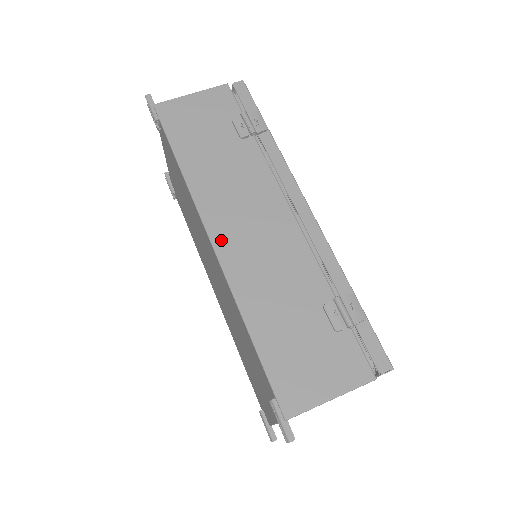
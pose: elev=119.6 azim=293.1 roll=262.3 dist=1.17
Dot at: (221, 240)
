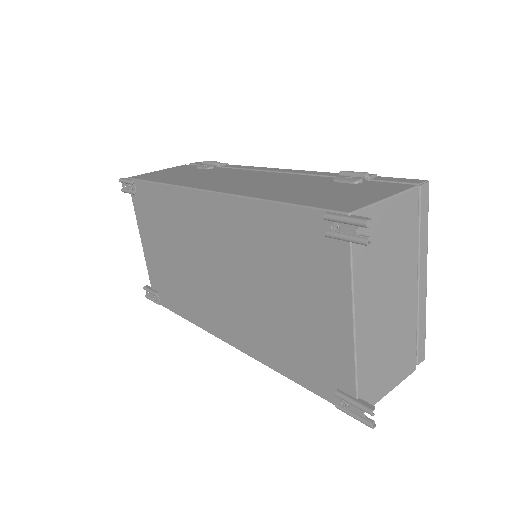
Dot at: (215, 188)
